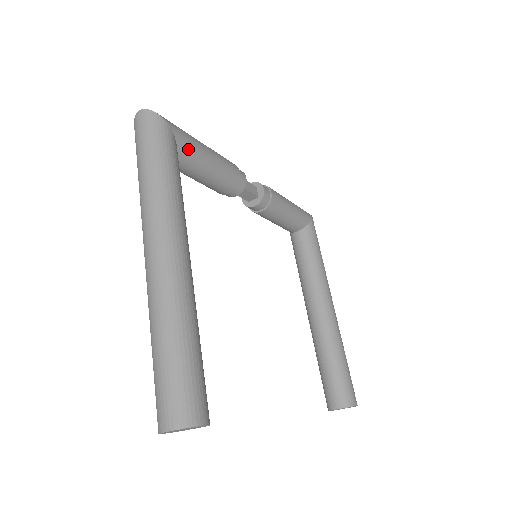
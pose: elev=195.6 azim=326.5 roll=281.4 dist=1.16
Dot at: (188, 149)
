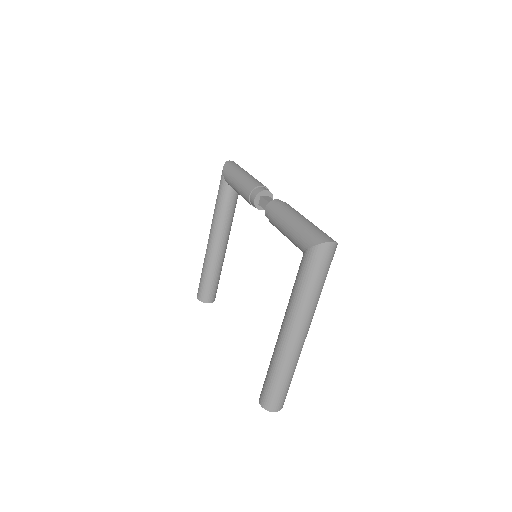
Dot at: occluded
